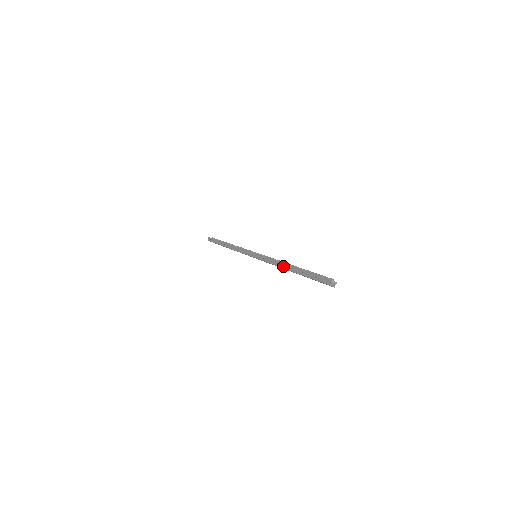
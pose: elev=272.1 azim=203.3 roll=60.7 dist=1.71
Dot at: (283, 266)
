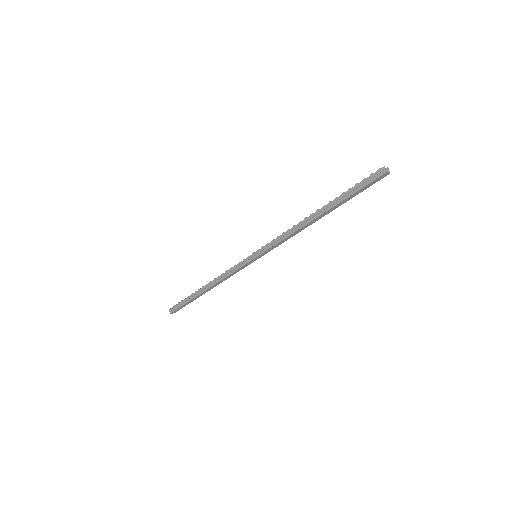
Dot at: (305, 223)
